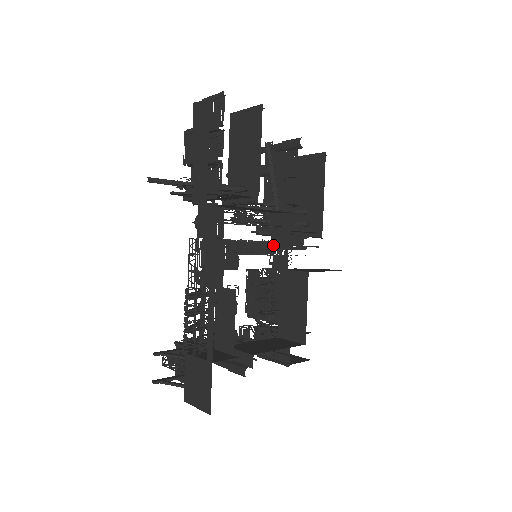
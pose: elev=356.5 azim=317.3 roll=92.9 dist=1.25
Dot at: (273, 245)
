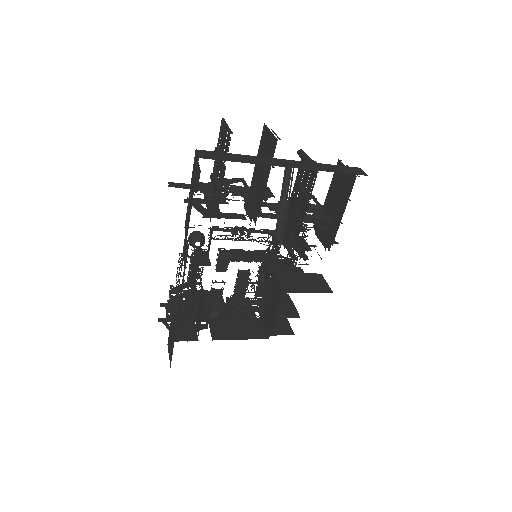
Dot at: occluded
